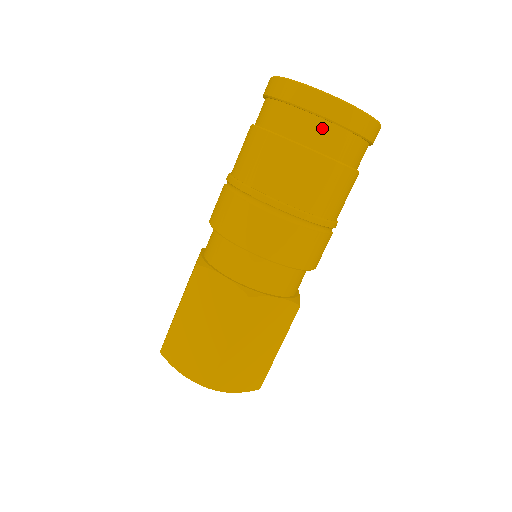
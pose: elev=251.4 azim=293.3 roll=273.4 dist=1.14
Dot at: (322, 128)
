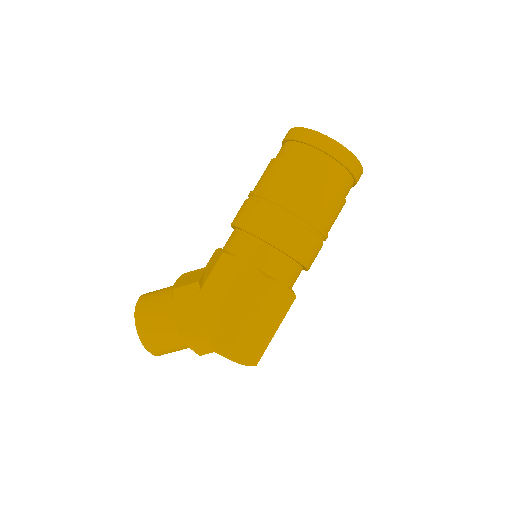
Dot at: (351, 186)
